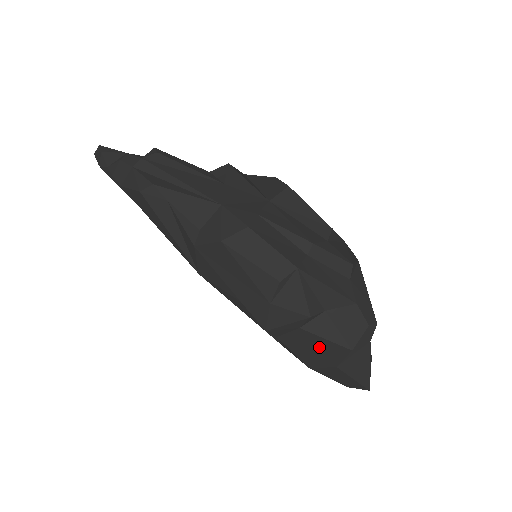
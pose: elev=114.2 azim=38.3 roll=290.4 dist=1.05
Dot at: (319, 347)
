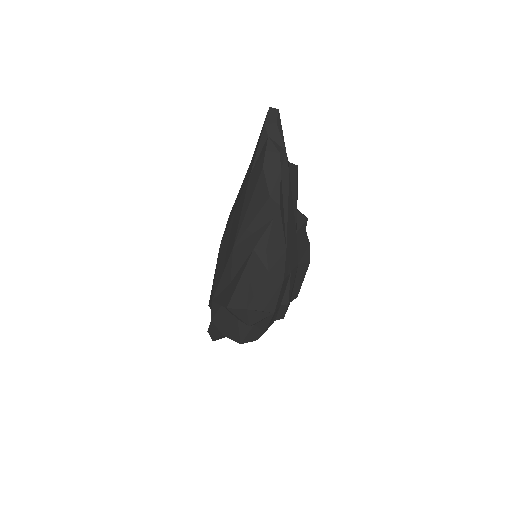
Dot at: (231, 328)
